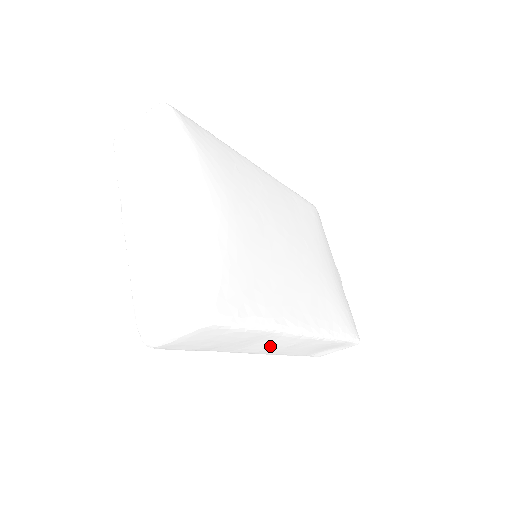
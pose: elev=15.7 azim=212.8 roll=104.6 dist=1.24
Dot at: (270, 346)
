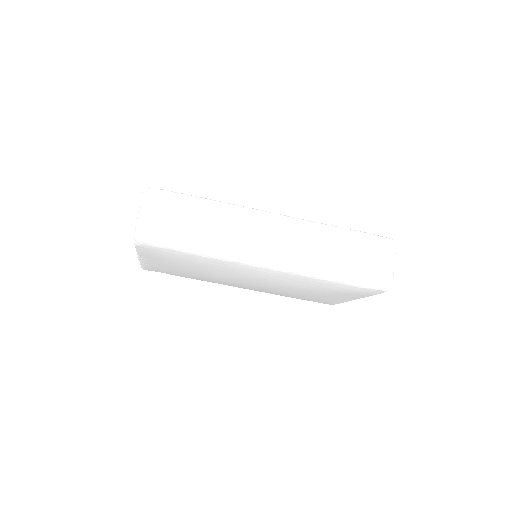
Dot at: (261, 238)
